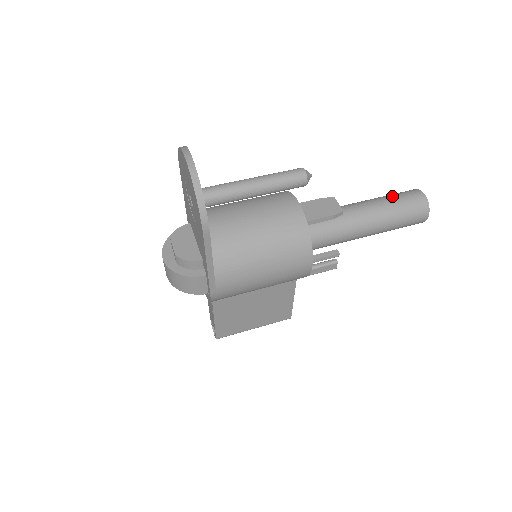
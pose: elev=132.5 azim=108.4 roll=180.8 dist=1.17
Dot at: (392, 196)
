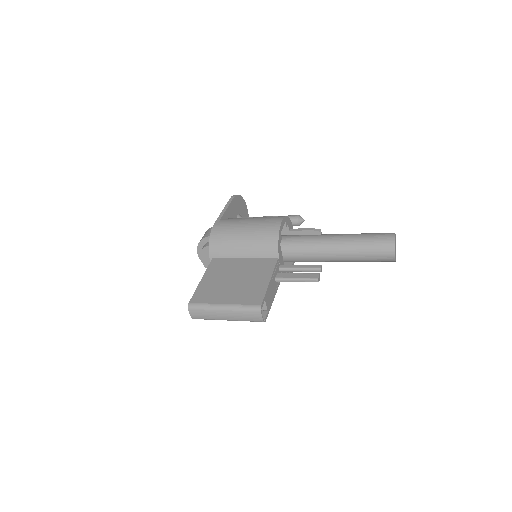
Dot at: occluded
